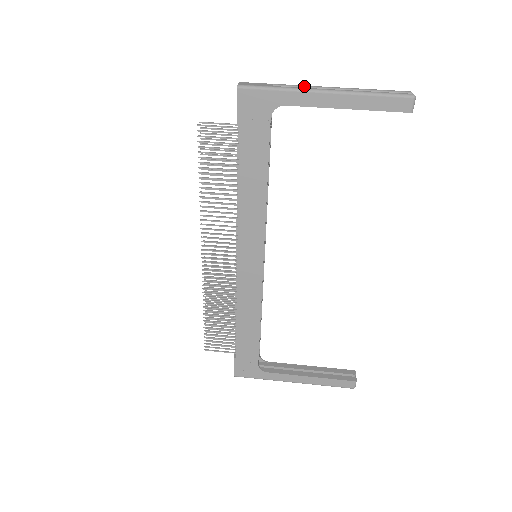
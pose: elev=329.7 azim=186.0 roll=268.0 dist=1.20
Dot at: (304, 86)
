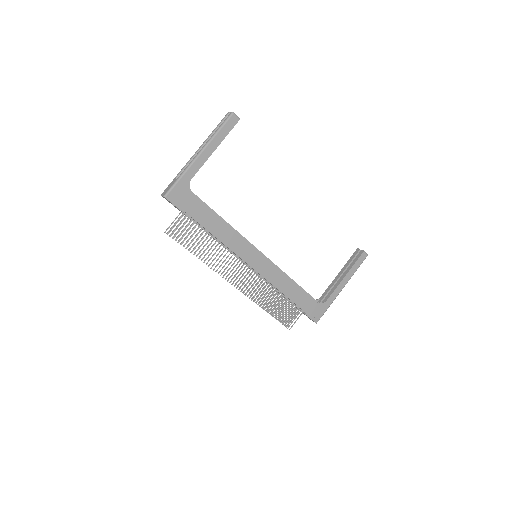
Dot at: (187, 163)
